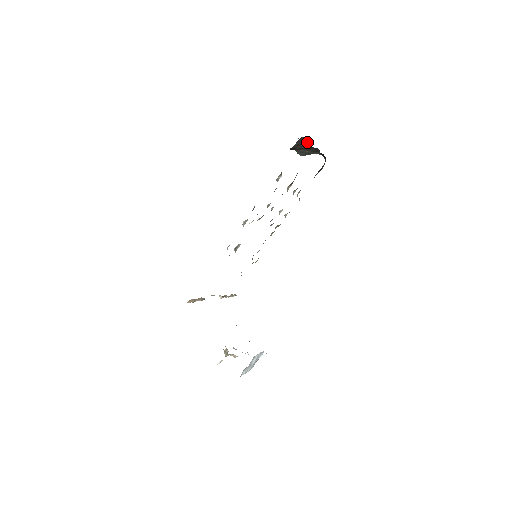
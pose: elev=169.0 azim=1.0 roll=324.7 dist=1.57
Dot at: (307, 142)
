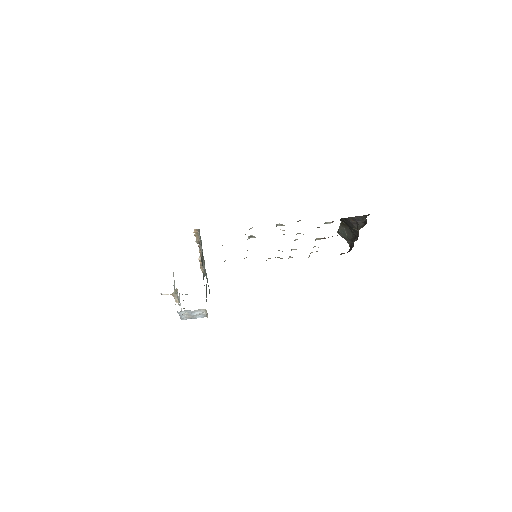
Dot at: (362, 223)
